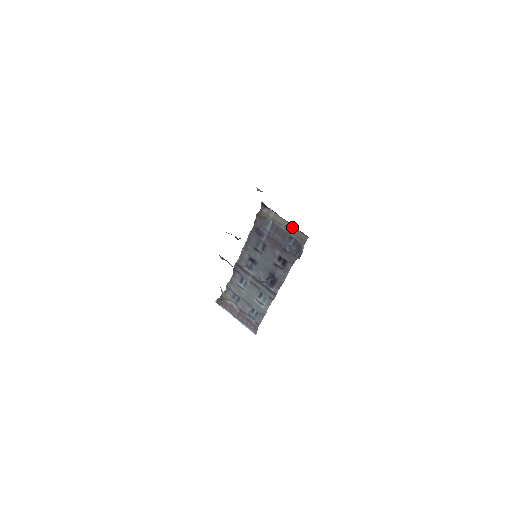
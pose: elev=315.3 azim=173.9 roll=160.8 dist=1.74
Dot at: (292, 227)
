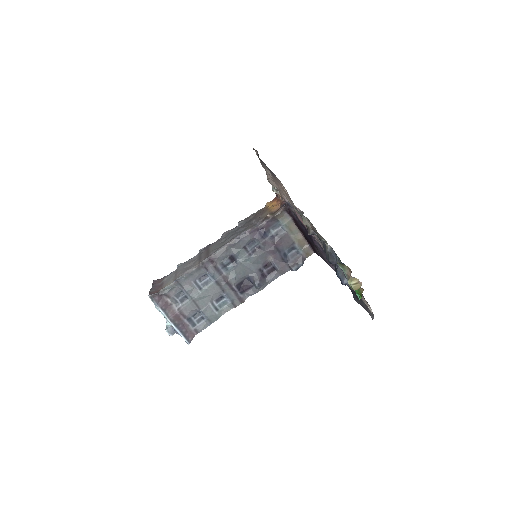
Dot at: (303, 238)
